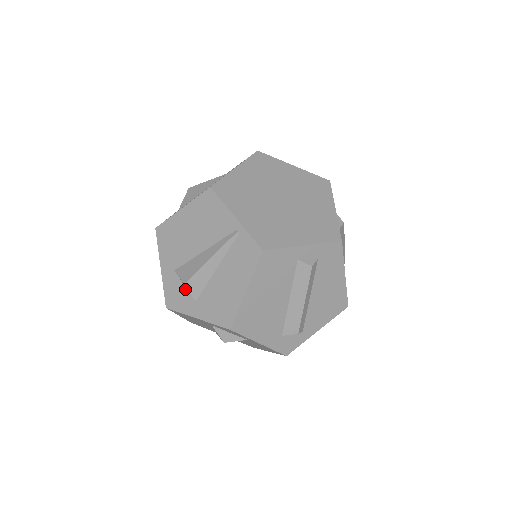
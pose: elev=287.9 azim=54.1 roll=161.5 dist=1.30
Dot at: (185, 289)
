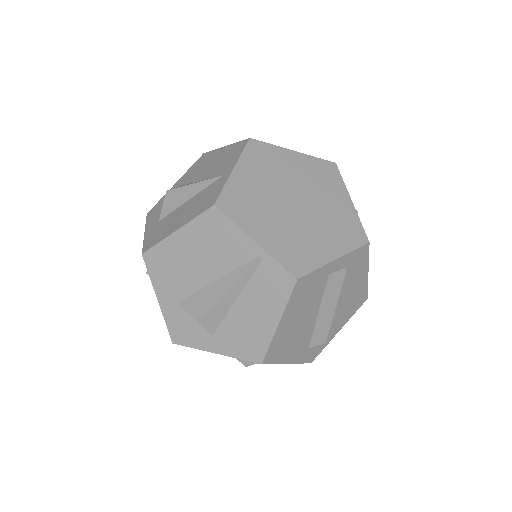
Dot at: (196, 323)
